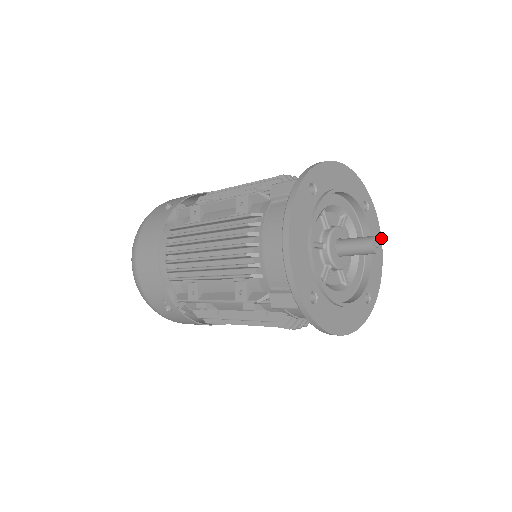
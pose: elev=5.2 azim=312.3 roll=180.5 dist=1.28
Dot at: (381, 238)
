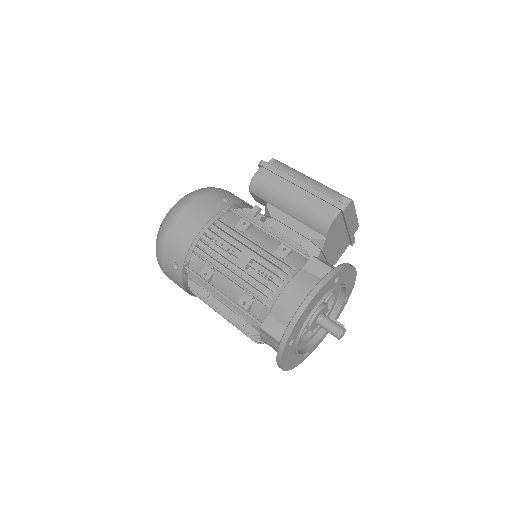
Dot at: occluded
